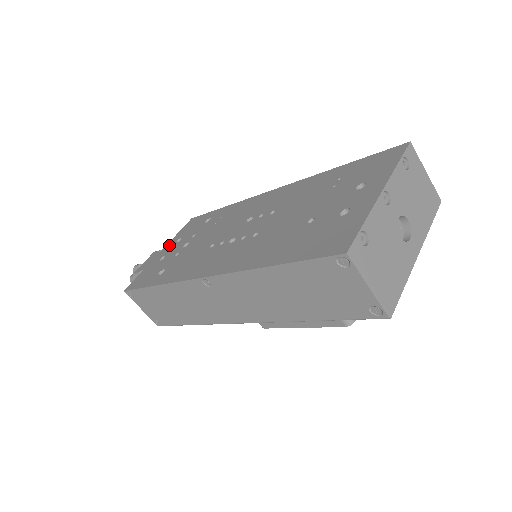
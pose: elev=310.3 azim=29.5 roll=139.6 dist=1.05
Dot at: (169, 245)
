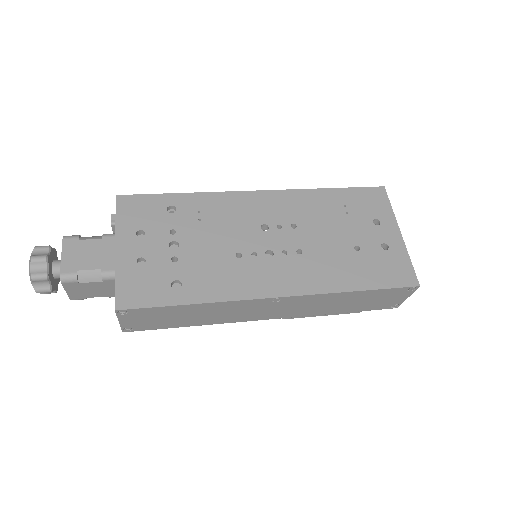
Dot at: (126, 239)
